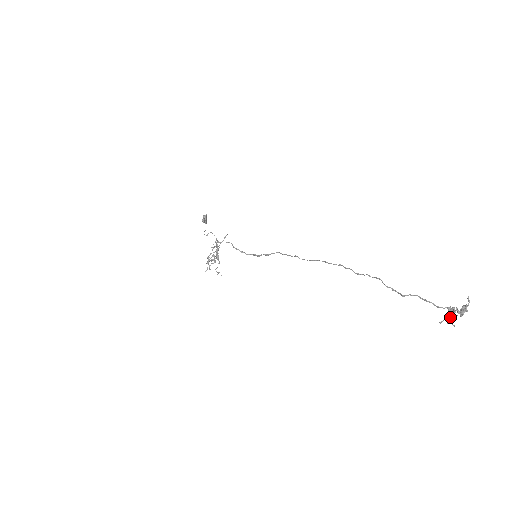
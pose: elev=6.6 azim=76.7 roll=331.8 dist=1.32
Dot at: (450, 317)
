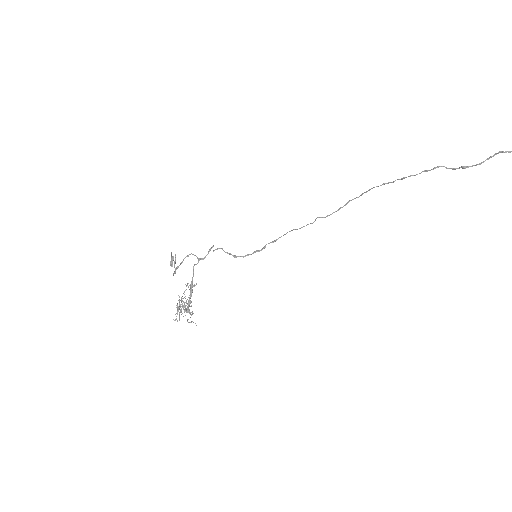
Dot at: out of frame
